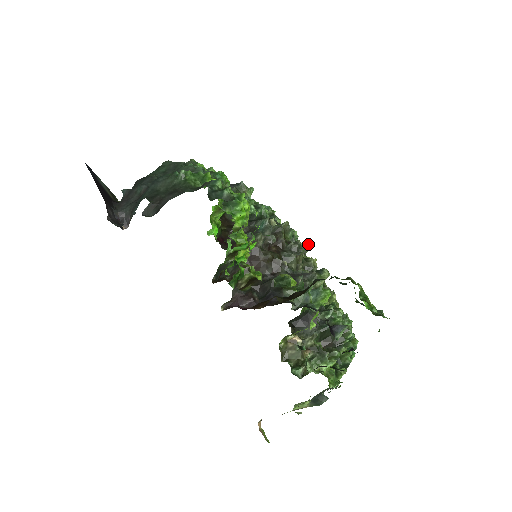
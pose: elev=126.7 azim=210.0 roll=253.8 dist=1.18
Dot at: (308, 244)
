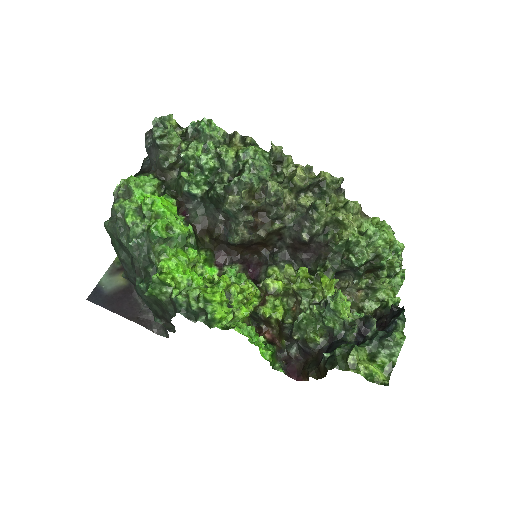
Dot at: (276, 148)
